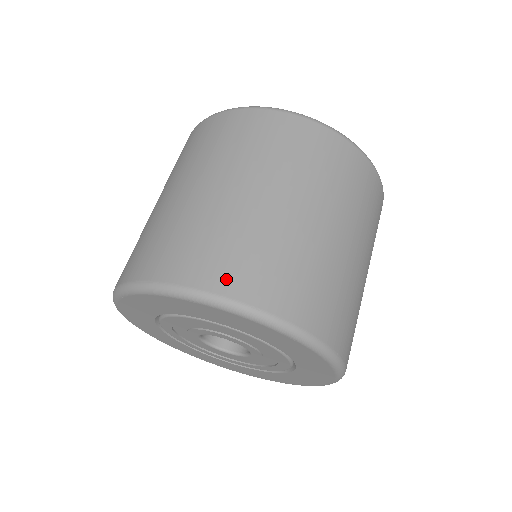
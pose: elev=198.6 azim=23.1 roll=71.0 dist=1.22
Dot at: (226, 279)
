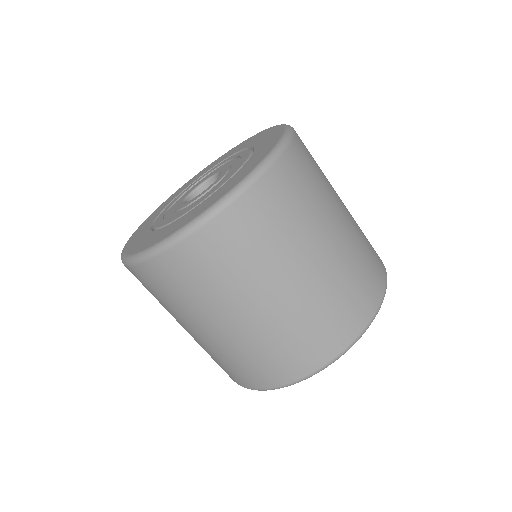
Dot at: (261, 381)
